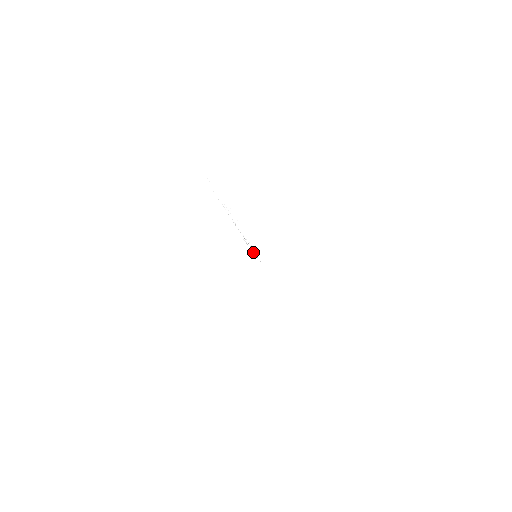
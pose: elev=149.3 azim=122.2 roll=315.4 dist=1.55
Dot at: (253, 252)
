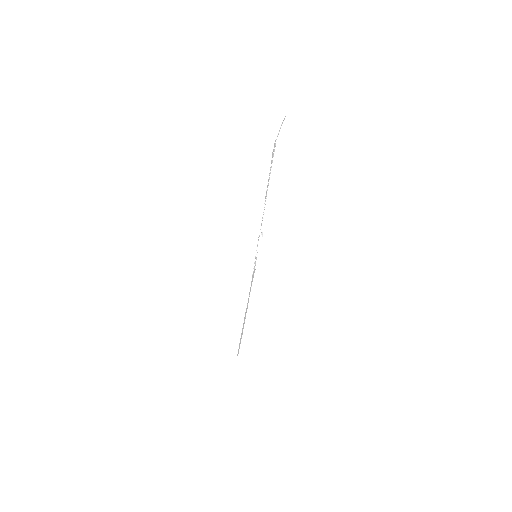
Dot at: (257, 251)
